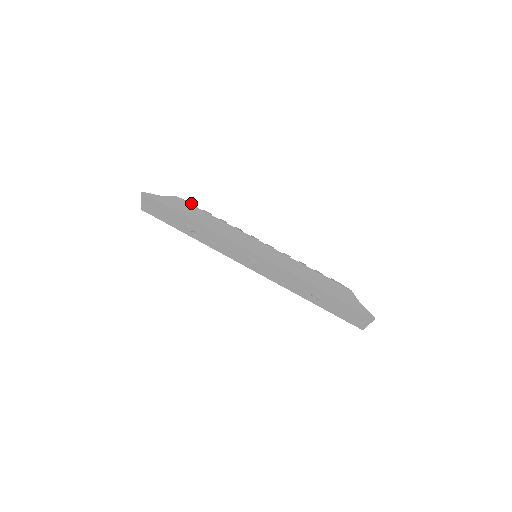
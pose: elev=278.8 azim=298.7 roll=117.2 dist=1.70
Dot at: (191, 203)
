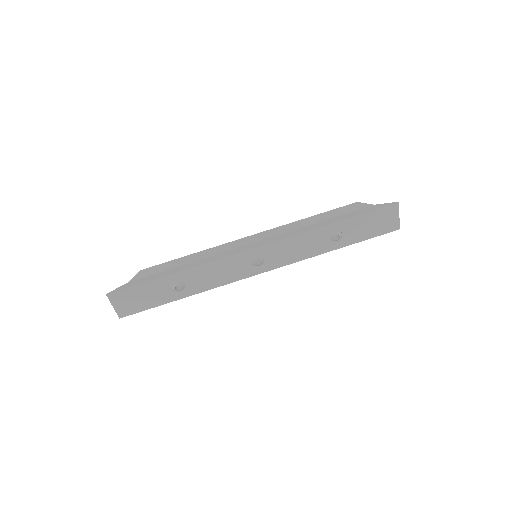
Dot at: (159, 265)
